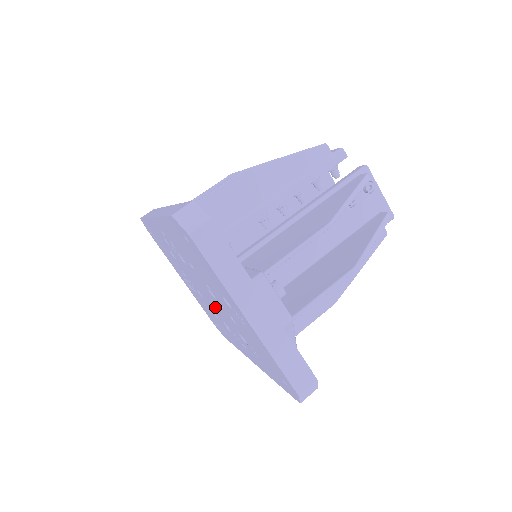
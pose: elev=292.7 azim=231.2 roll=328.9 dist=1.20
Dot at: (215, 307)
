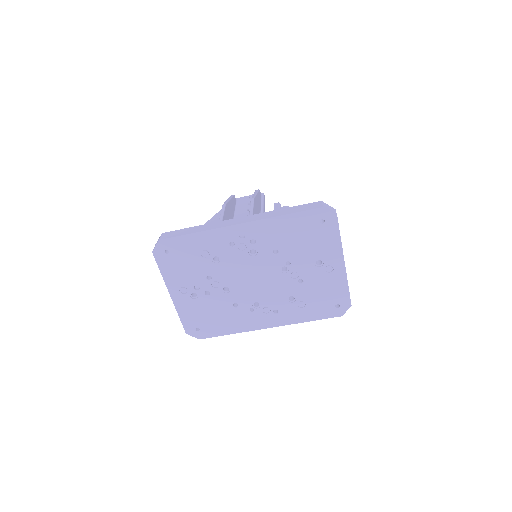
Dot at: (260, 288)
